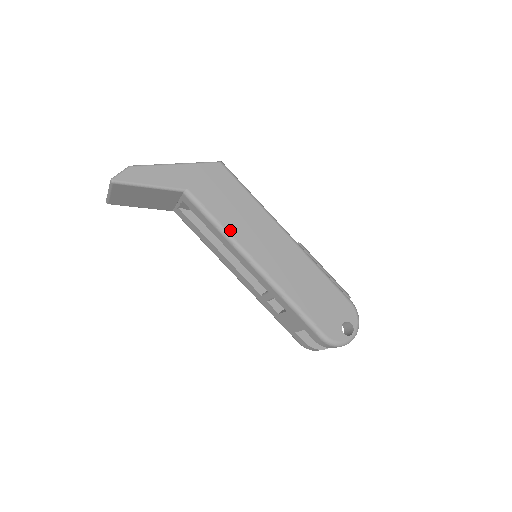
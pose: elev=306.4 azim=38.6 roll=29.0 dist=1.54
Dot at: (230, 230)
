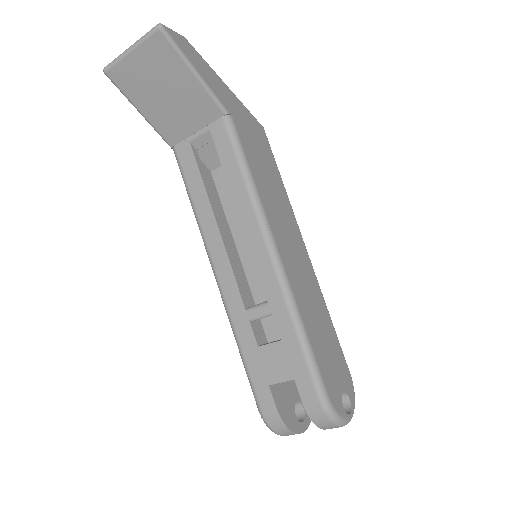
Dot at: (260, 192)
